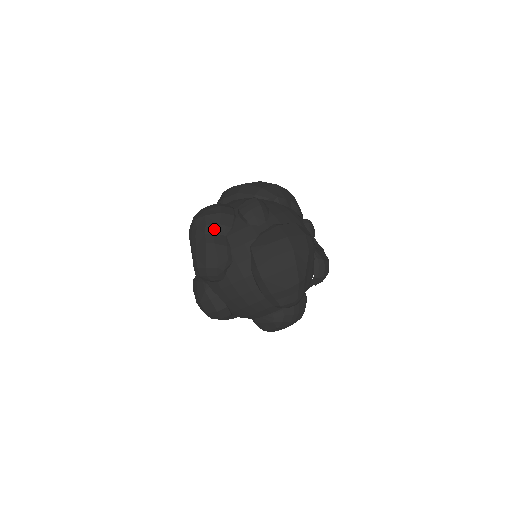
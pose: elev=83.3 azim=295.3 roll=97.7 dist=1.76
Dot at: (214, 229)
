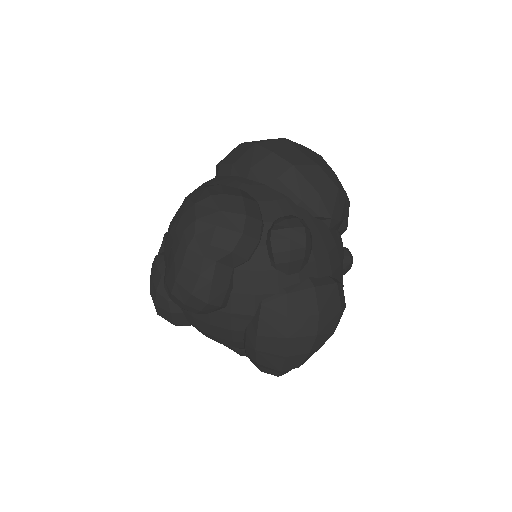
Dot at: (221, 256)
